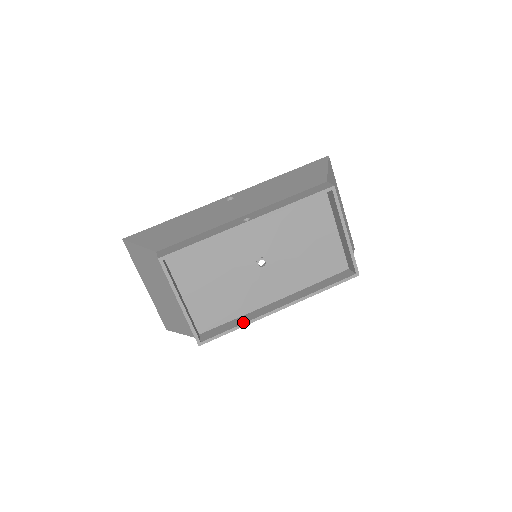
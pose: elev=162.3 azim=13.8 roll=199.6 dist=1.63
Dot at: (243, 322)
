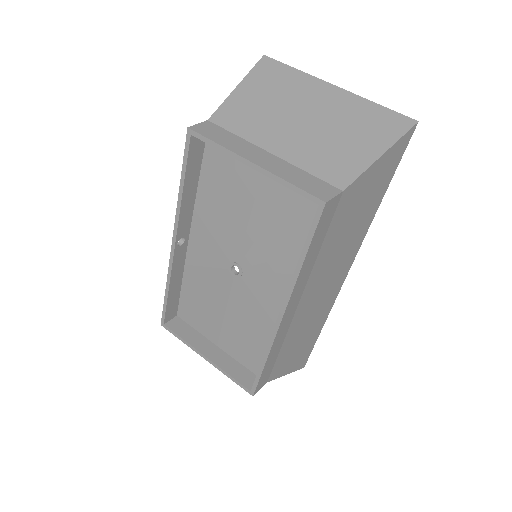
Dot at: (265, 352)
